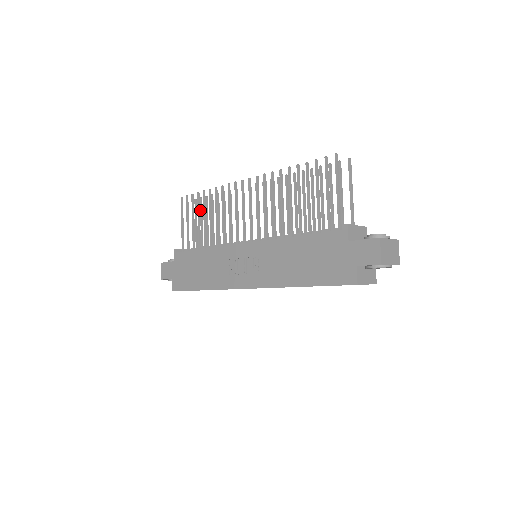
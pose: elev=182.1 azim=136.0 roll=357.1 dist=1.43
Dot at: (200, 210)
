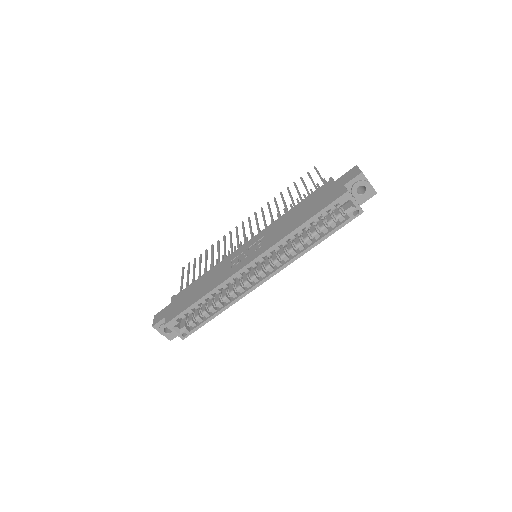
Dot at: occluded
